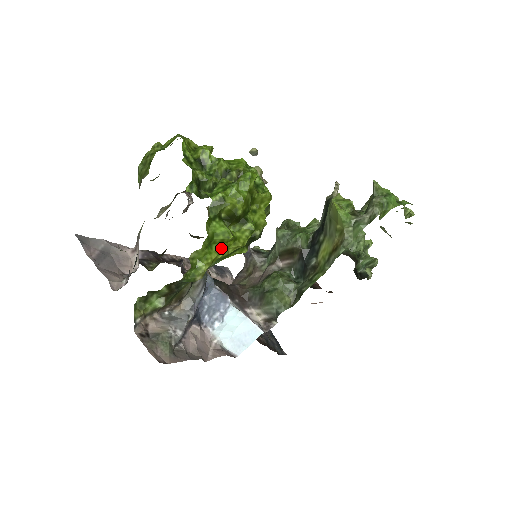
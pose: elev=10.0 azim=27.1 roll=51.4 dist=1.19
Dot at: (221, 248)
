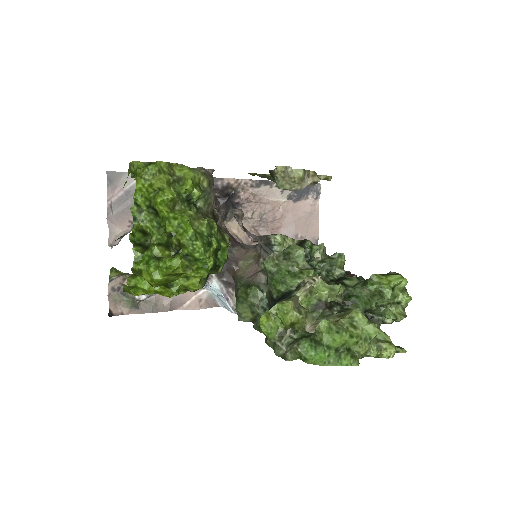
Dot at: occluded
